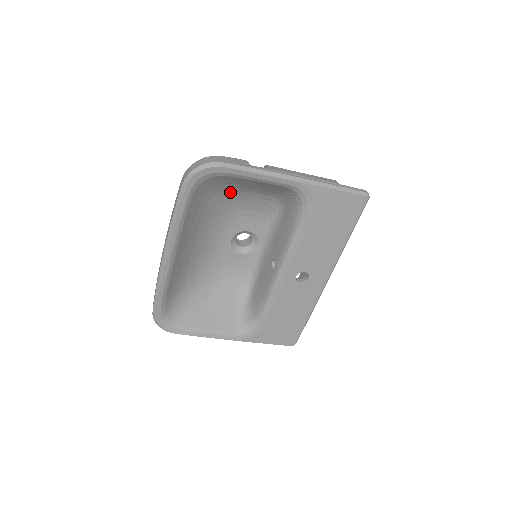
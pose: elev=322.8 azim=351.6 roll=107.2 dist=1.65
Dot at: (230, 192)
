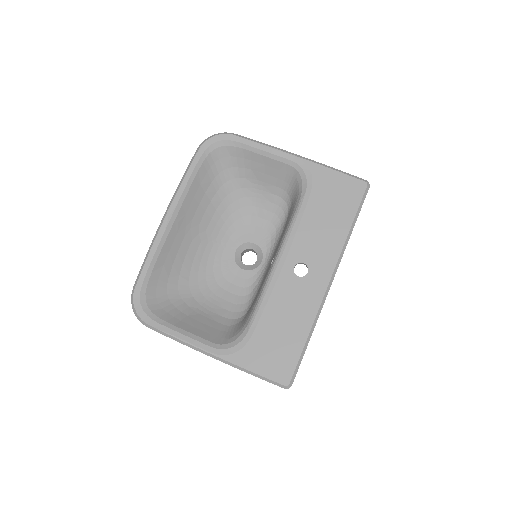
Dot at: (240, 185)
